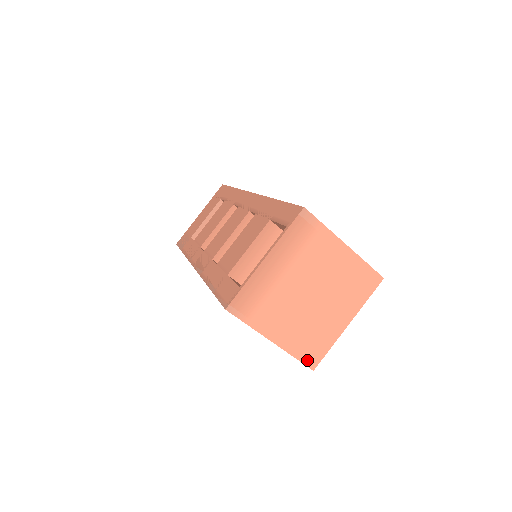
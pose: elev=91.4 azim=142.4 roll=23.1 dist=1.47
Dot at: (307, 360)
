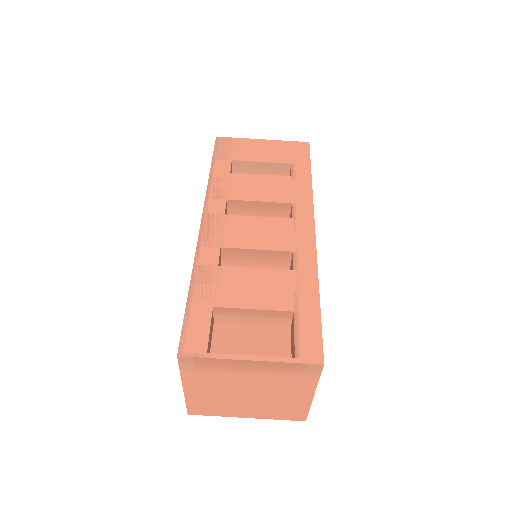
Dot at: (192, 409)
